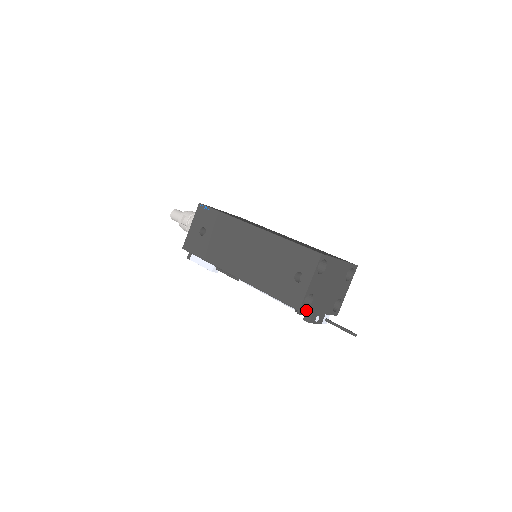
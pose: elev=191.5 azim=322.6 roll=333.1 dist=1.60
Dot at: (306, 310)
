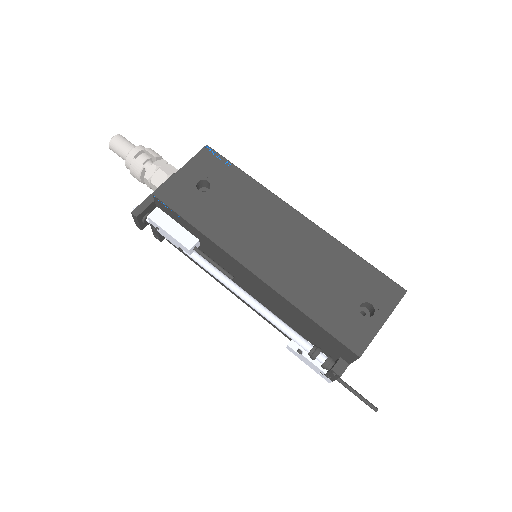
Dot at: (356, 358)
